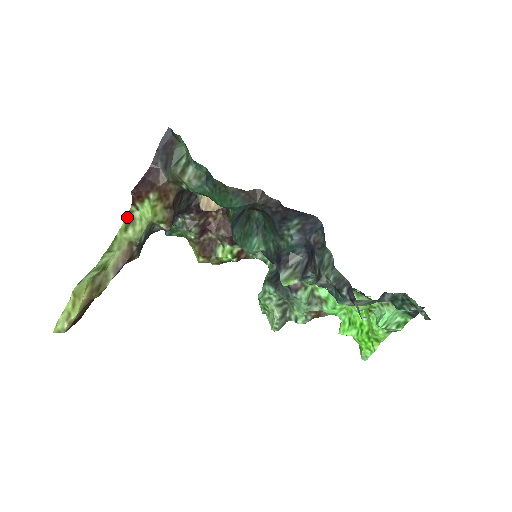
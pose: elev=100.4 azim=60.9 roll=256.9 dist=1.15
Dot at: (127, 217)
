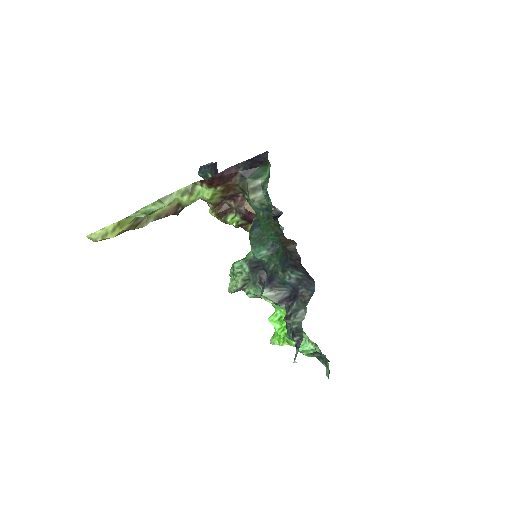
Dot at: (190, 185)
